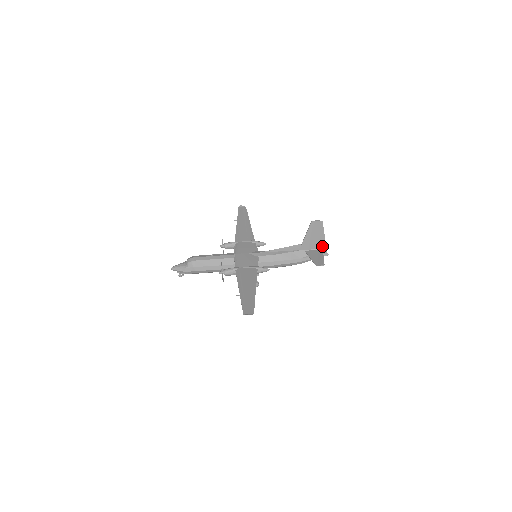
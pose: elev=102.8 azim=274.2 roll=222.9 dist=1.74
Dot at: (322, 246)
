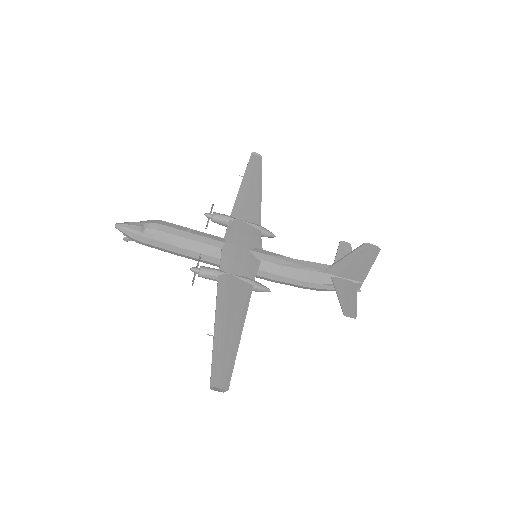
Dot at: (359, 278)
